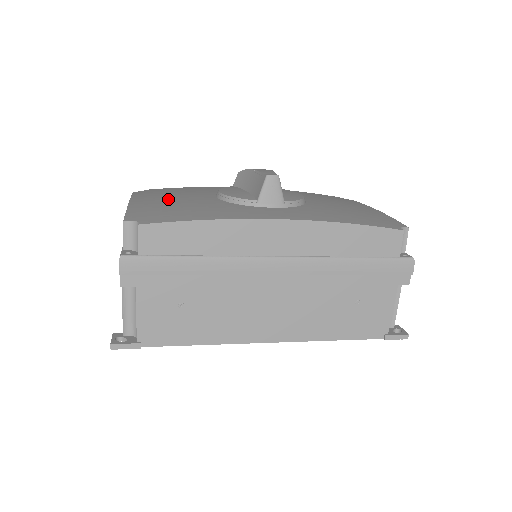
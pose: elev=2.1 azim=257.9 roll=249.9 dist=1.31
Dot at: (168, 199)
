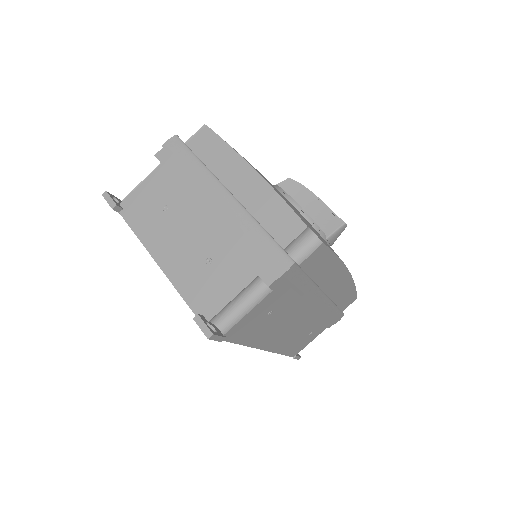
Dot at: occluded
